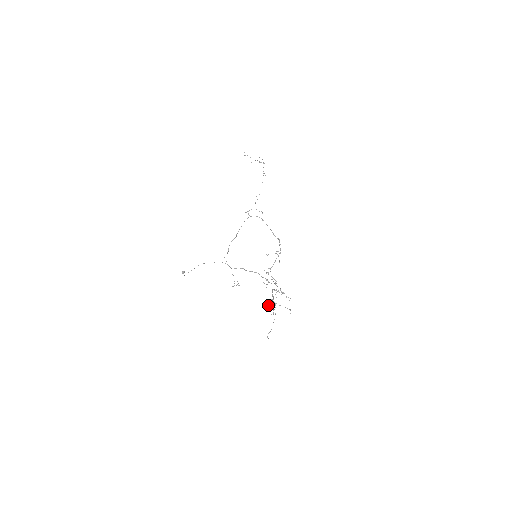
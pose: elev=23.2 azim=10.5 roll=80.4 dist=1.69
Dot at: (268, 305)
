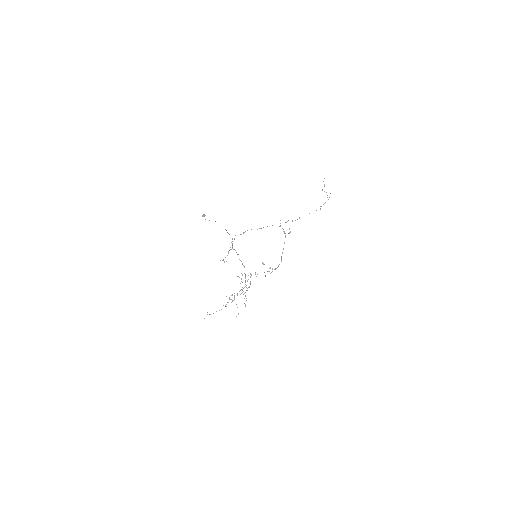
Dot at: occluded
